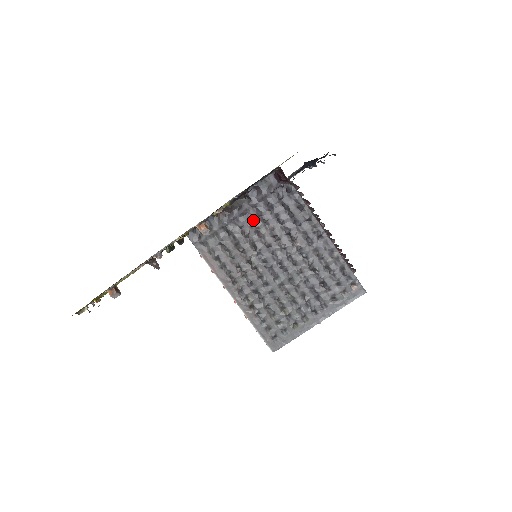
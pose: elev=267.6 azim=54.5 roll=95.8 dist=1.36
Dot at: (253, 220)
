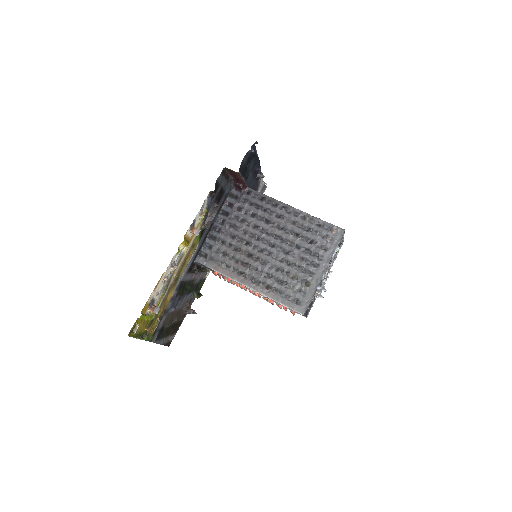
Dot at: (236, 225)
